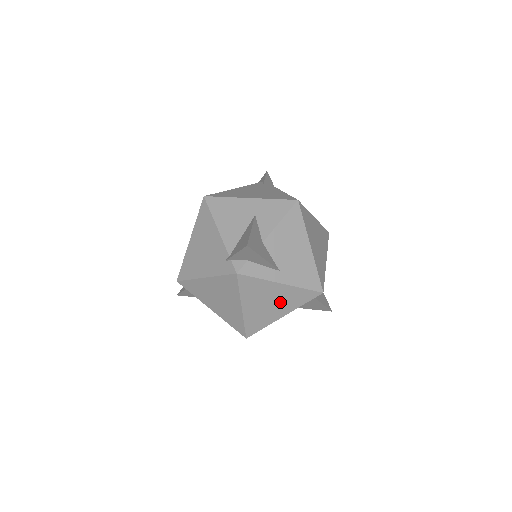
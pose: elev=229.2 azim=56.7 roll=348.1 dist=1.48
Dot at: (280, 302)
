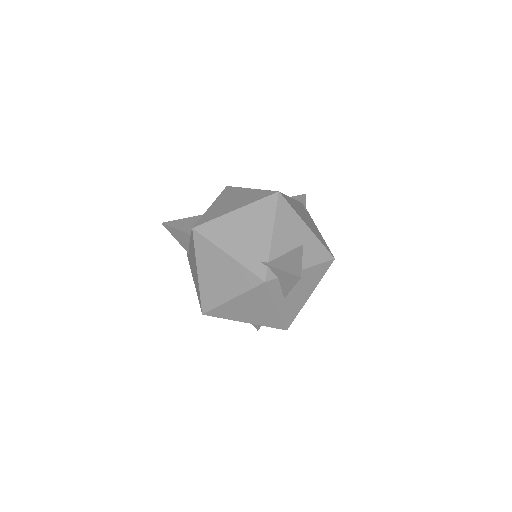
Dot at: (258, 315)
